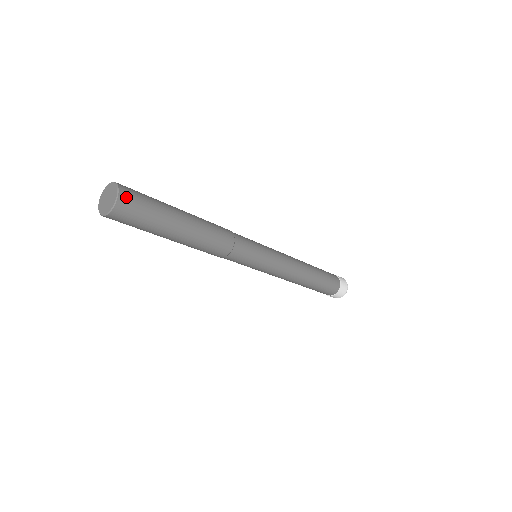
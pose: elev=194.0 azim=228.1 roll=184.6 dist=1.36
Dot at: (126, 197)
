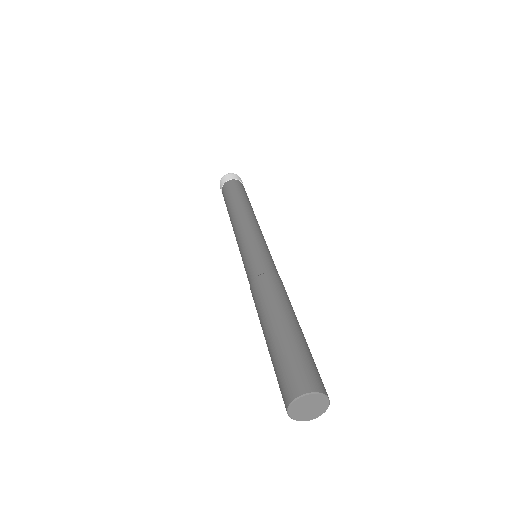
Dot at: occluded
